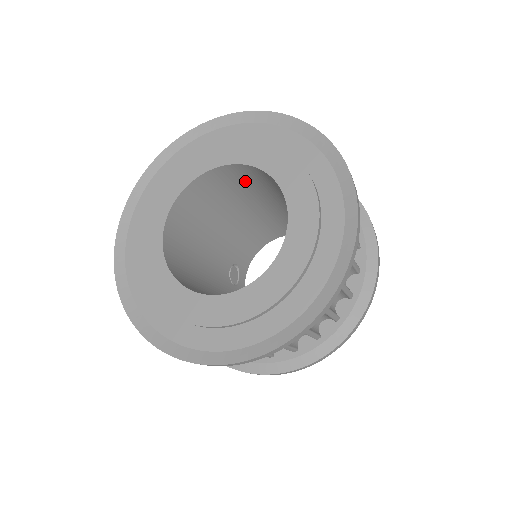
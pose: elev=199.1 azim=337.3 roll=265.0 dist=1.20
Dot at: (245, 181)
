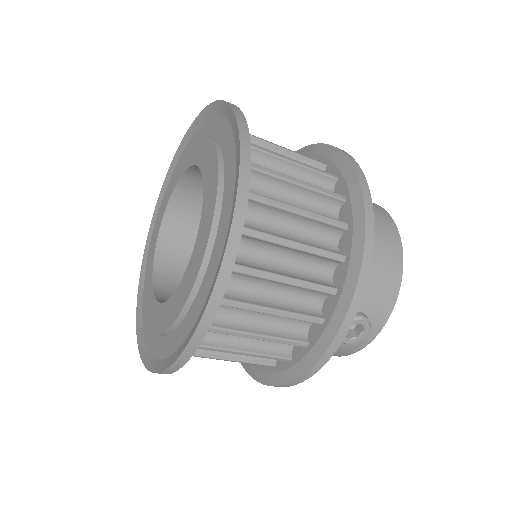
Dot at: occluded
